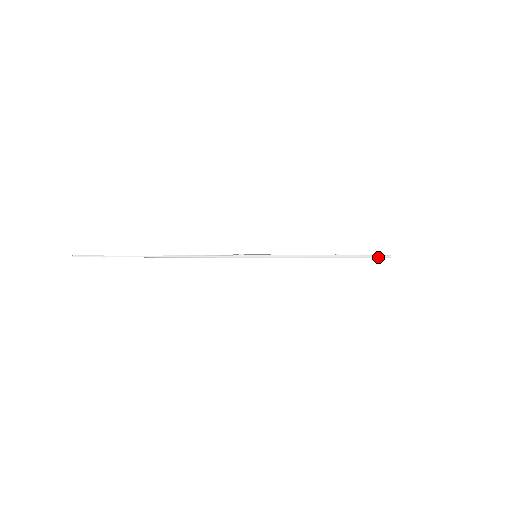
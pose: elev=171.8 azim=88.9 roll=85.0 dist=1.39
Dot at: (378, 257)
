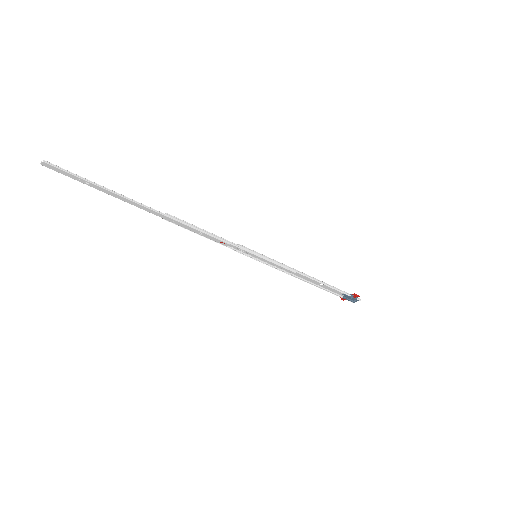
Dot at: (352, 297)
